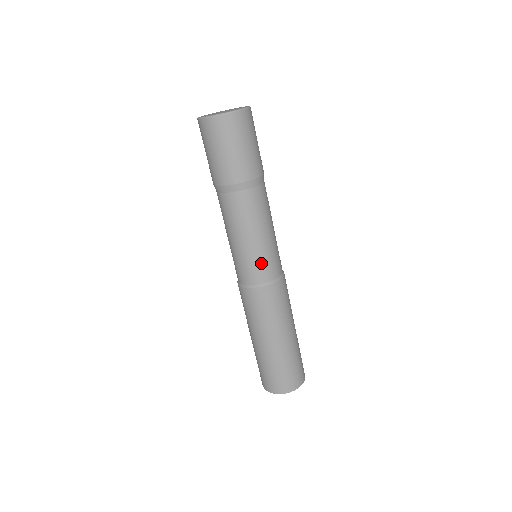
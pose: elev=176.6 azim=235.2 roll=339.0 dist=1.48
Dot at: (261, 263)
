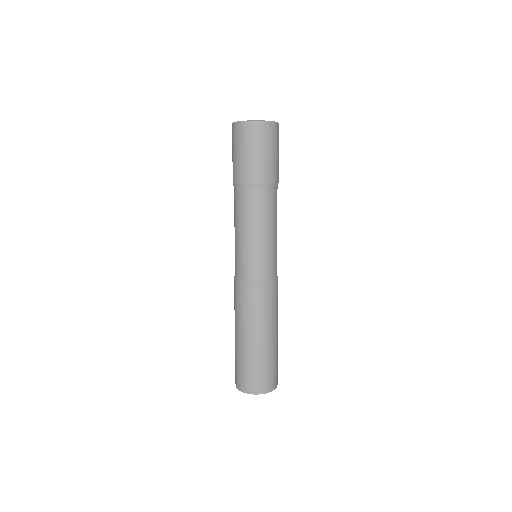
Dot at: (270, 259)
